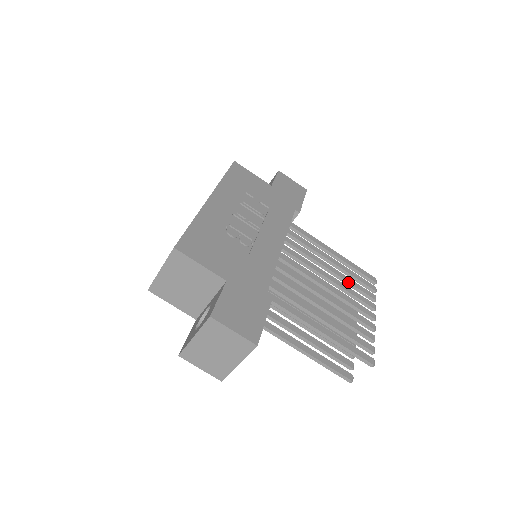
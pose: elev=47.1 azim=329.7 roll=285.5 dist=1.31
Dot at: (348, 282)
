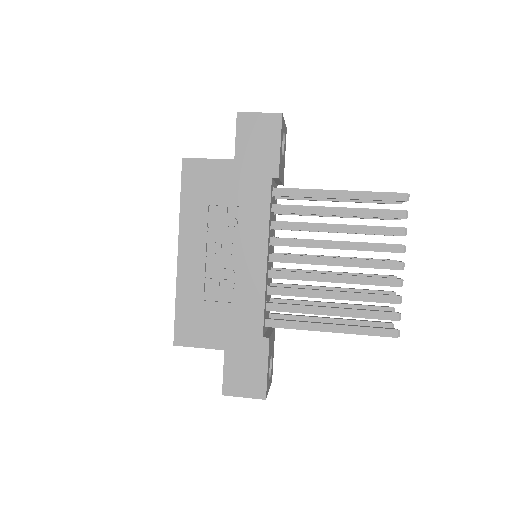
Dot at: occluded
